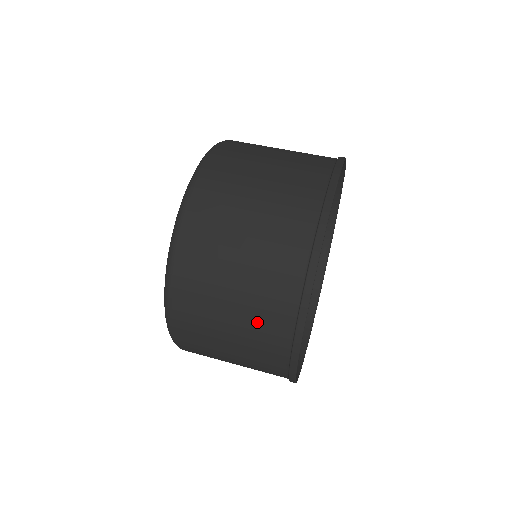
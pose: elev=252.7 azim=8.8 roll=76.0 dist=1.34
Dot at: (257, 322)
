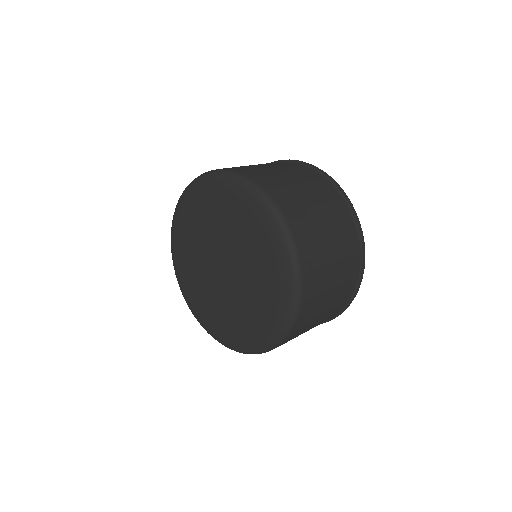
Dot at: occluded
